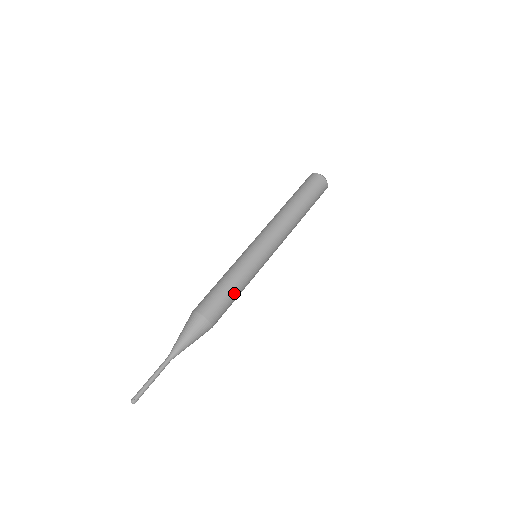
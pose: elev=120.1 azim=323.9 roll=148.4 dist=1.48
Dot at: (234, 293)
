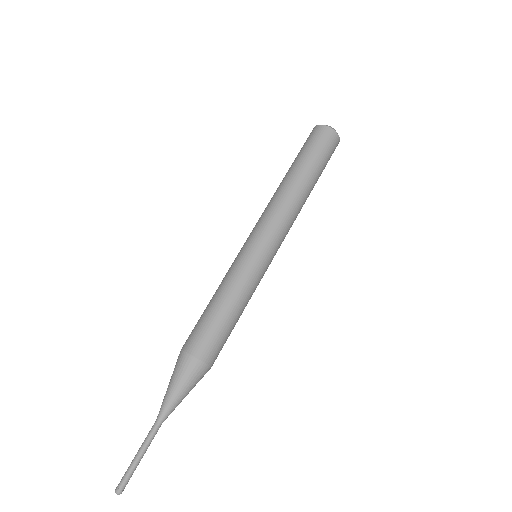
Dot at: (230, 314)
